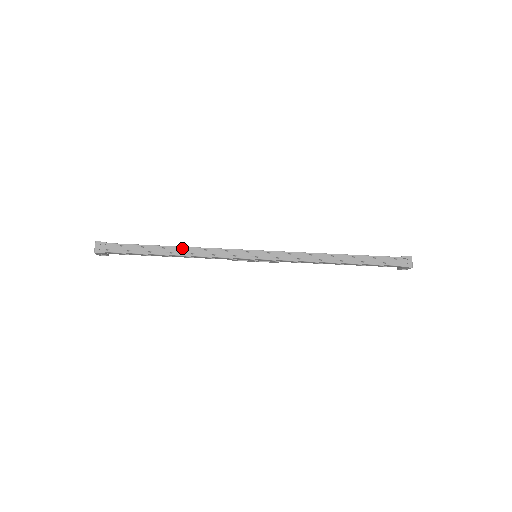
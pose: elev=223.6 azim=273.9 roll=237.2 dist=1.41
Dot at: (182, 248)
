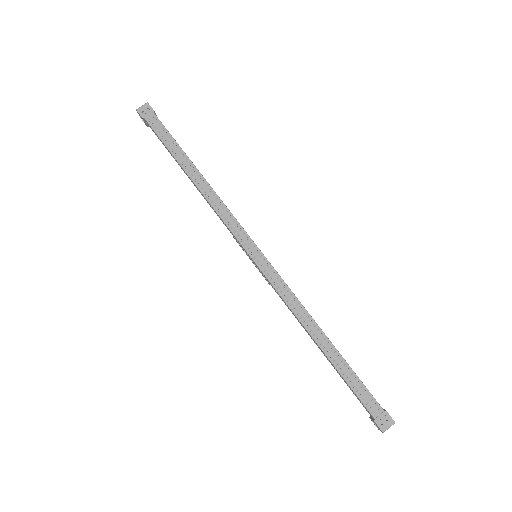
Dot at: (204, 180)
